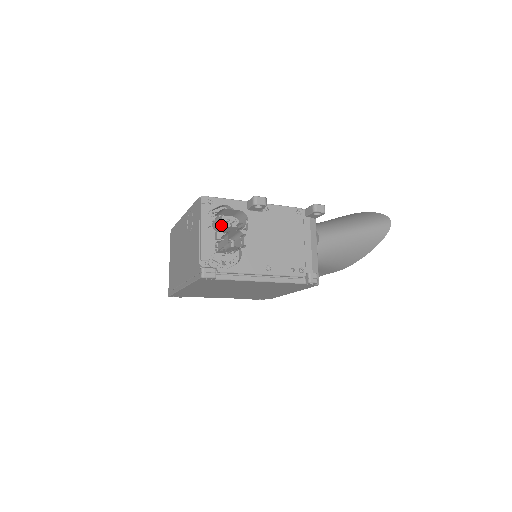
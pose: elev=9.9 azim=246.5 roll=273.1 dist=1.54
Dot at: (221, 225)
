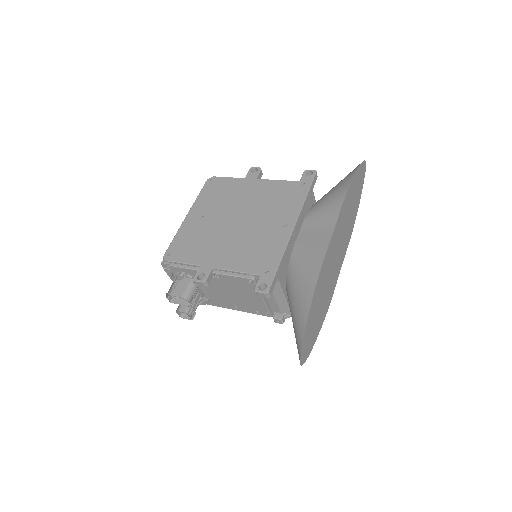
Dot at: (174, 299)
